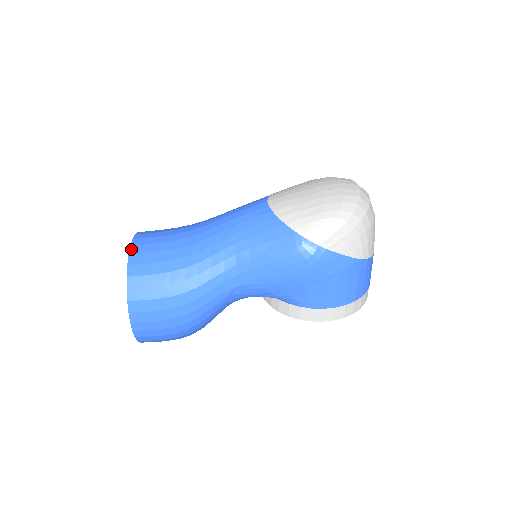
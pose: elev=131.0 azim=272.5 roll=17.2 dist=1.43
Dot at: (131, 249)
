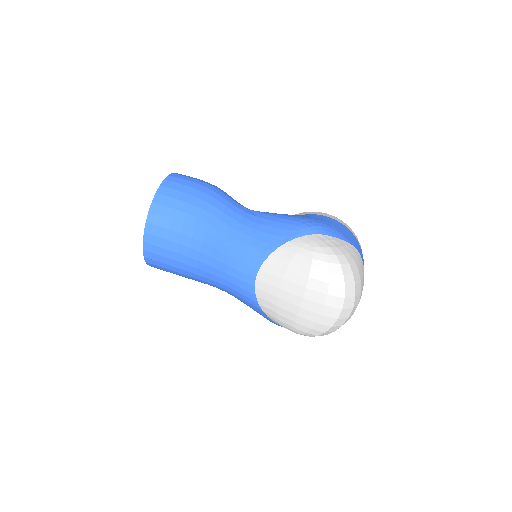
Dot at: (144, 246)
